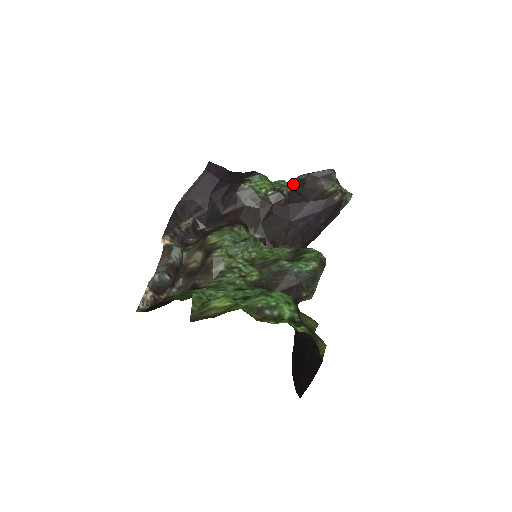
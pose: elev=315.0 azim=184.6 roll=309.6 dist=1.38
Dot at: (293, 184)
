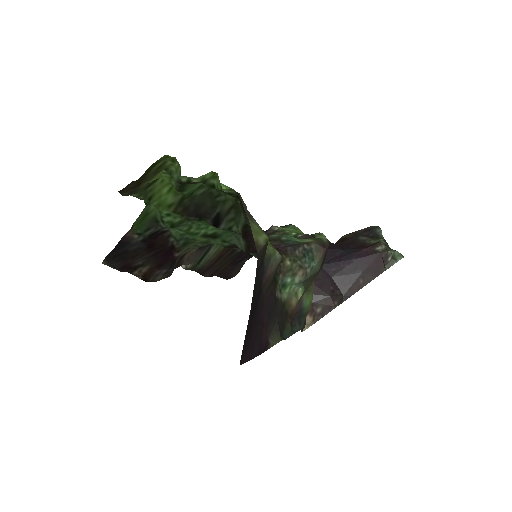
Dot at: occluded
